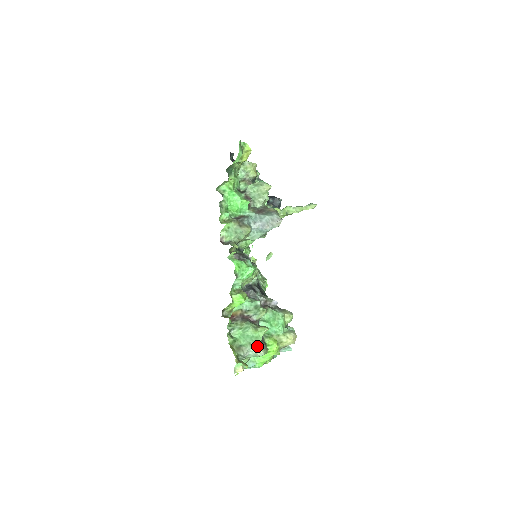
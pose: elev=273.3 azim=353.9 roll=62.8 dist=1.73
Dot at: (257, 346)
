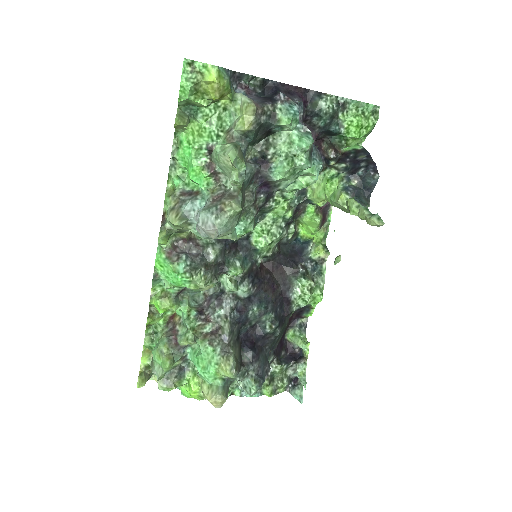
Dot at: (162, 374)
